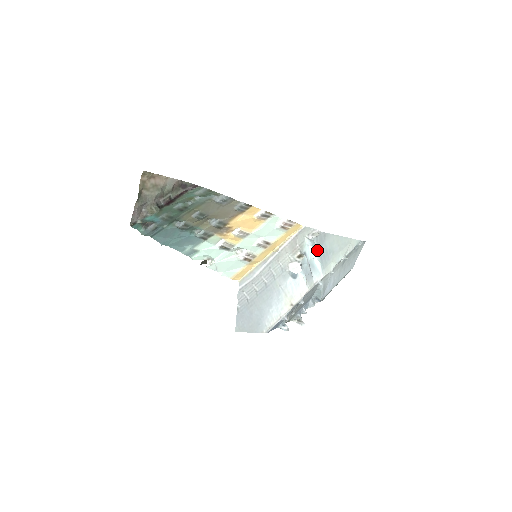
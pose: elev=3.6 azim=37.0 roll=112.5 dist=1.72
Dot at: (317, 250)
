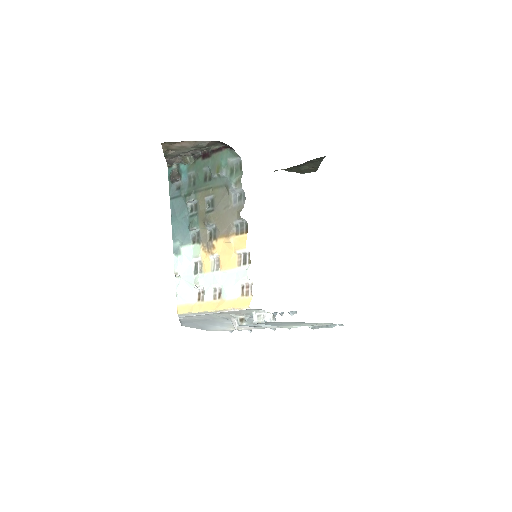
Dot at: occluded
